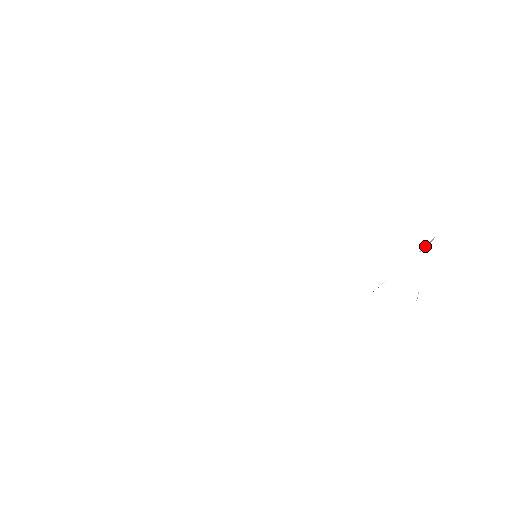
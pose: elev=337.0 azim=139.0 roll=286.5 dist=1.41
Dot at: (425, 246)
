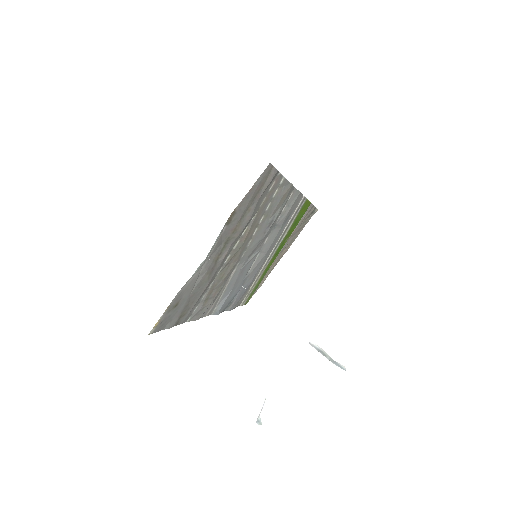
Dot at: (323, 352)
